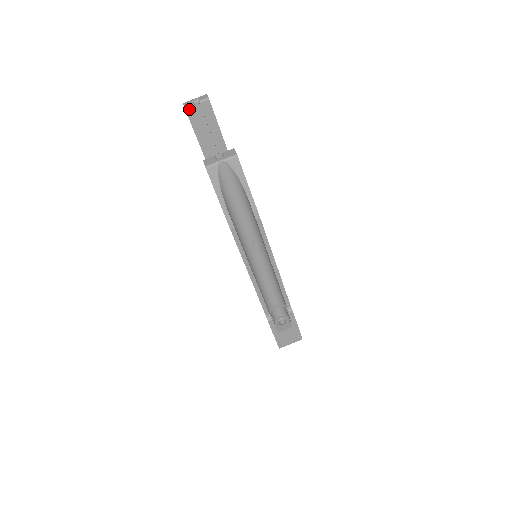
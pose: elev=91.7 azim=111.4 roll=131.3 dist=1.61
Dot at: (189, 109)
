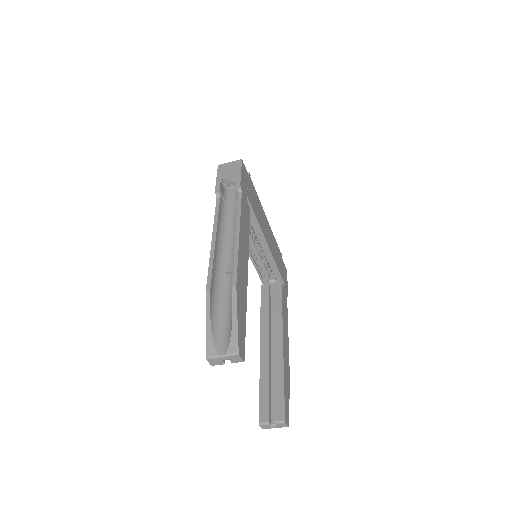
Dot at: occluded
